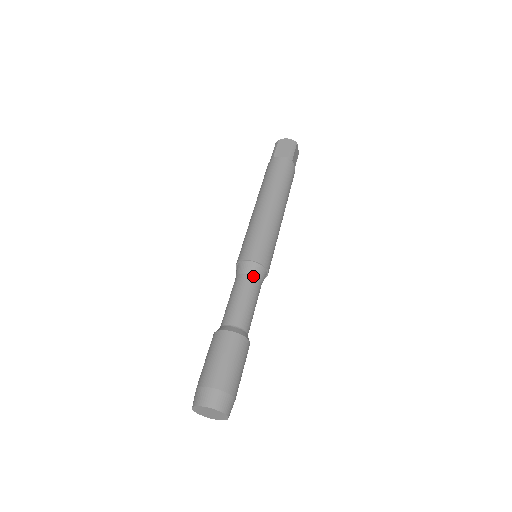
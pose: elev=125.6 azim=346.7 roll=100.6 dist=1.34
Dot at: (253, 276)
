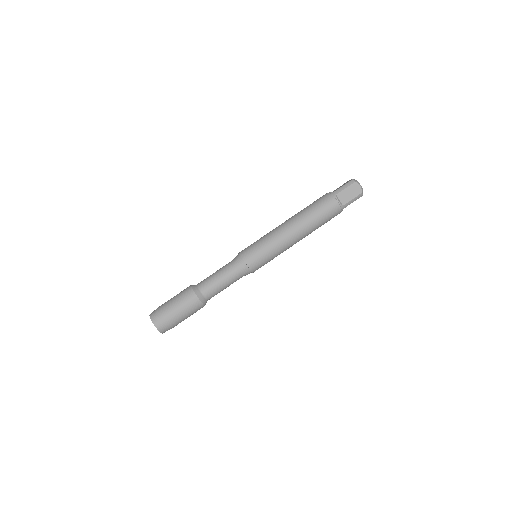
Dot at: (240, 274)
